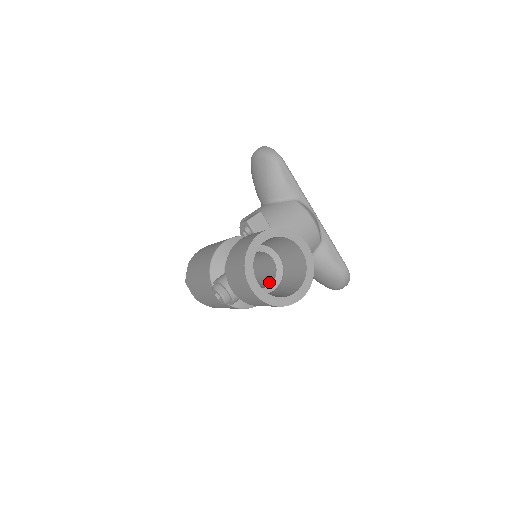
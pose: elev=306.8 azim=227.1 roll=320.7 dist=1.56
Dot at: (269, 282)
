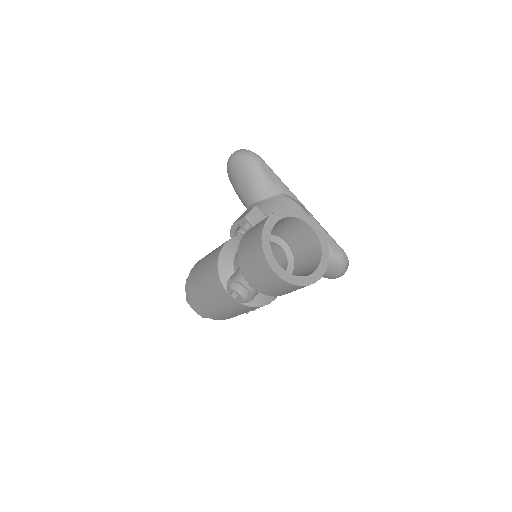
Dot at: occluded
